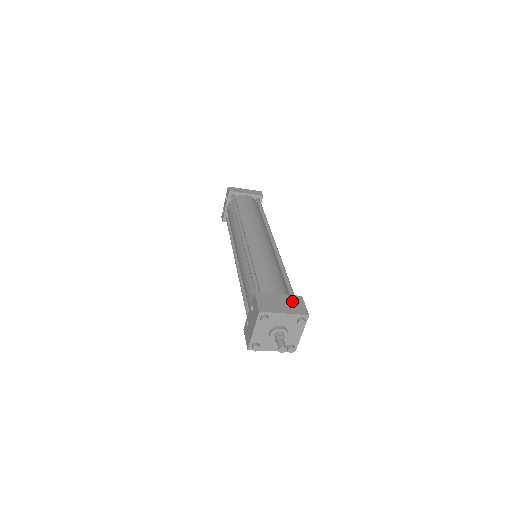
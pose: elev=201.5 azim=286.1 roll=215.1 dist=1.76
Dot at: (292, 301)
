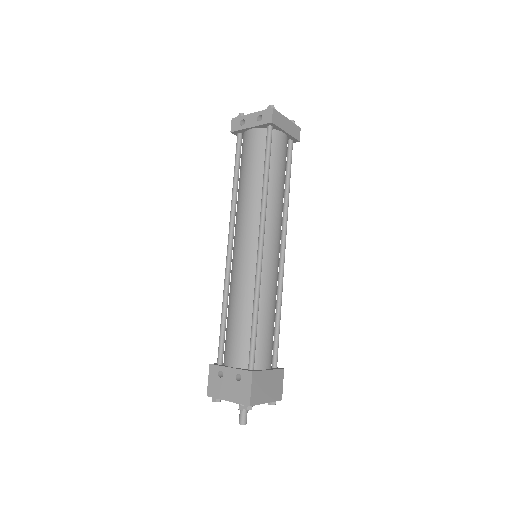
Dot at: (276, 380)
